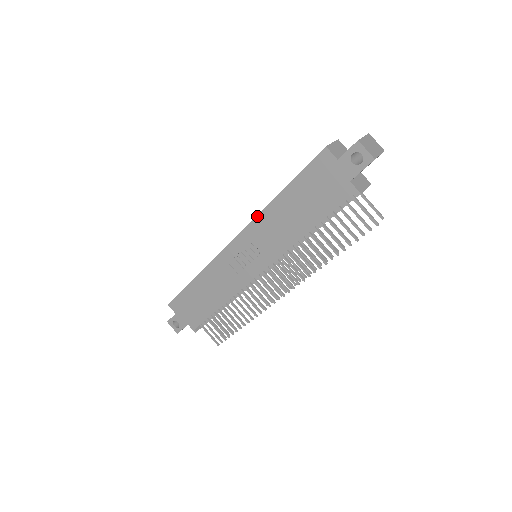
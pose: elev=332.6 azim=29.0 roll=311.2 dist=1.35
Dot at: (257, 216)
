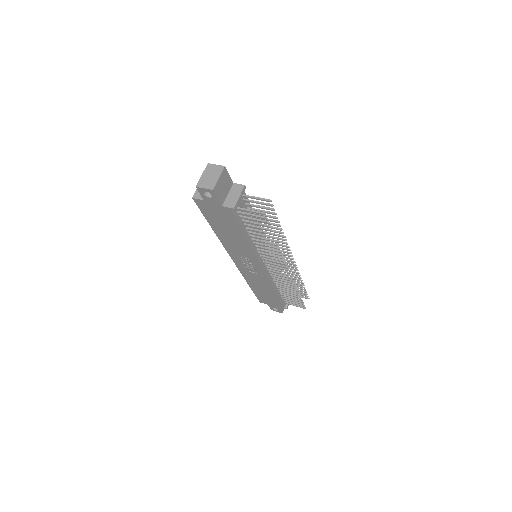
Dot at: (222, 244)
